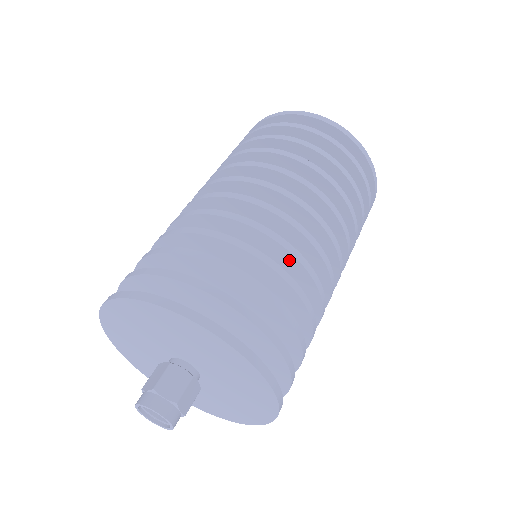
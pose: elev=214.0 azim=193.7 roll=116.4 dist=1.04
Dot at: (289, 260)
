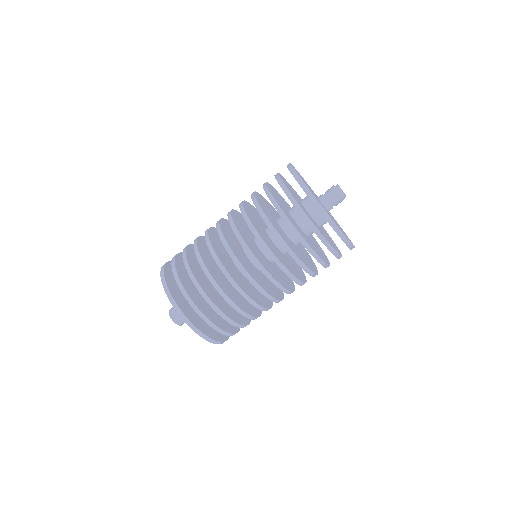
Dot at: occluded
